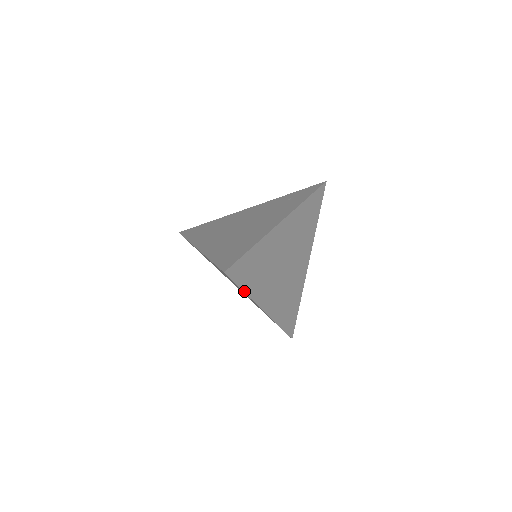
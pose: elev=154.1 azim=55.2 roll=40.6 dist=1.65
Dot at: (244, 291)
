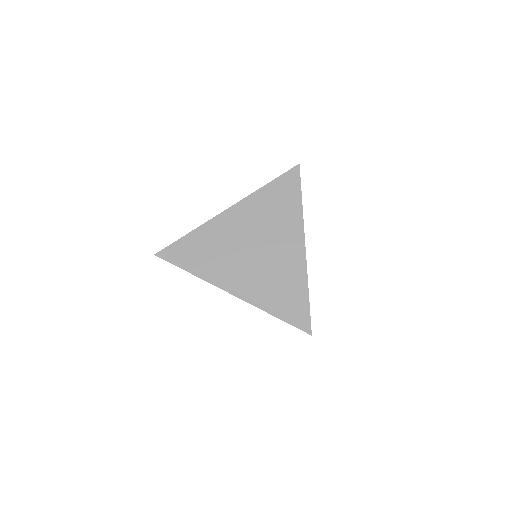
Dot at: (189, 272)
